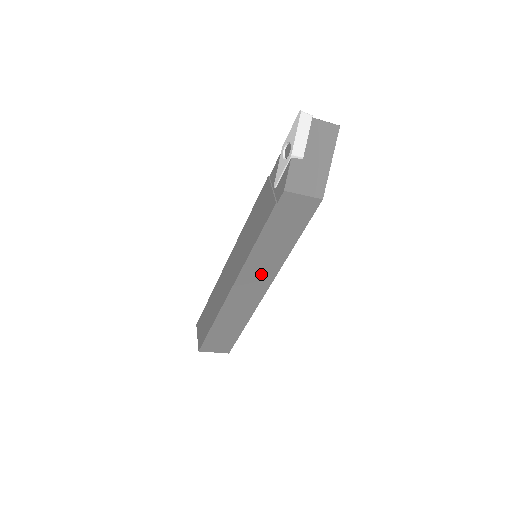
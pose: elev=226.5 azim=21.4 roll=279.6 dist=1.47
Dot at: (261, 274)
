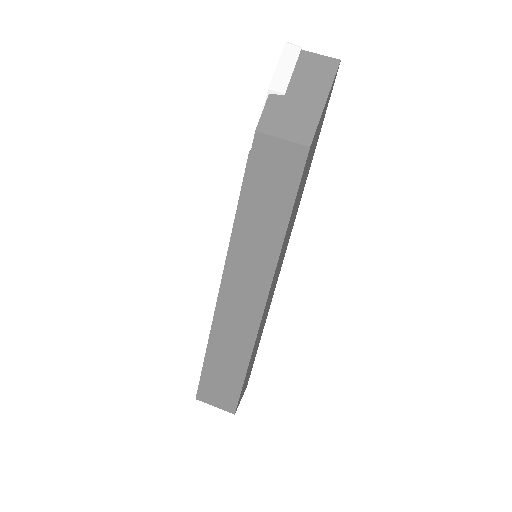
Dot at: (252, 273)
